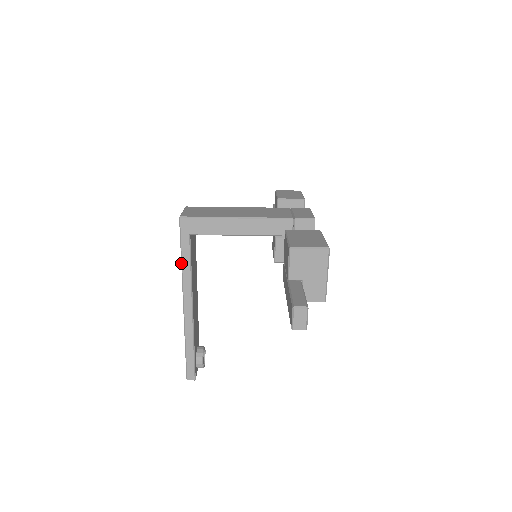
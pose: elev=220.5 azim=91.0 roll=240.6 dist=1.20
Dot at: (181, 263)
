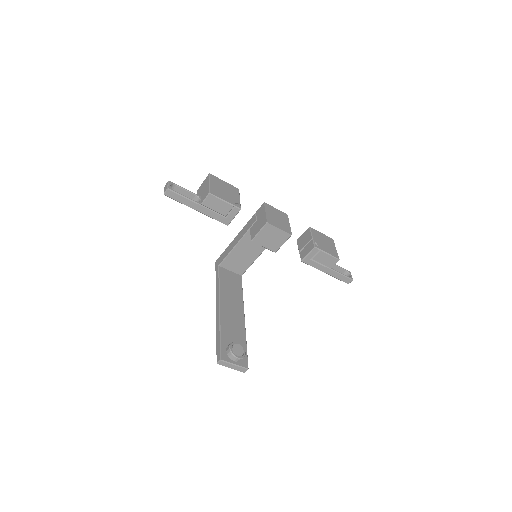
Dot at: (216, 284)
